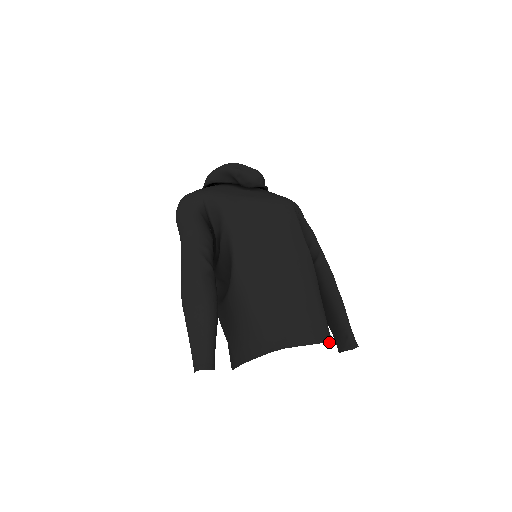
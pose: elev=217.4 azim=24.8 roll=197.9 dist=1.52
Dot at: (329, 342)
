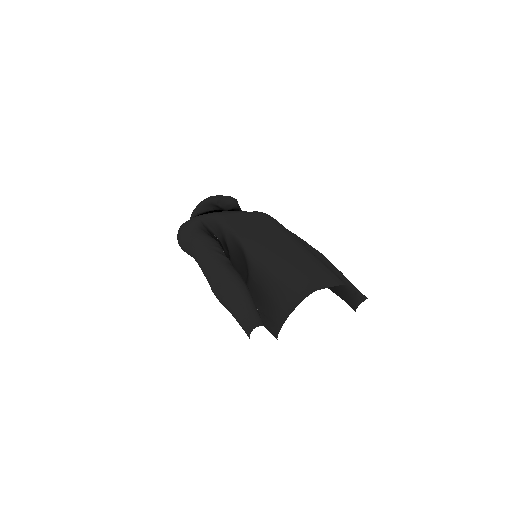
Dot at: occluded
